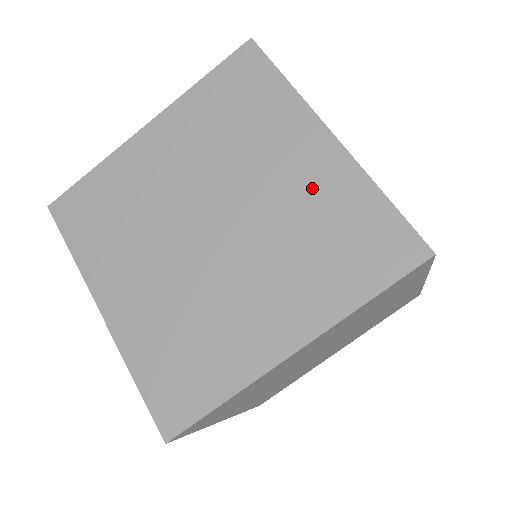
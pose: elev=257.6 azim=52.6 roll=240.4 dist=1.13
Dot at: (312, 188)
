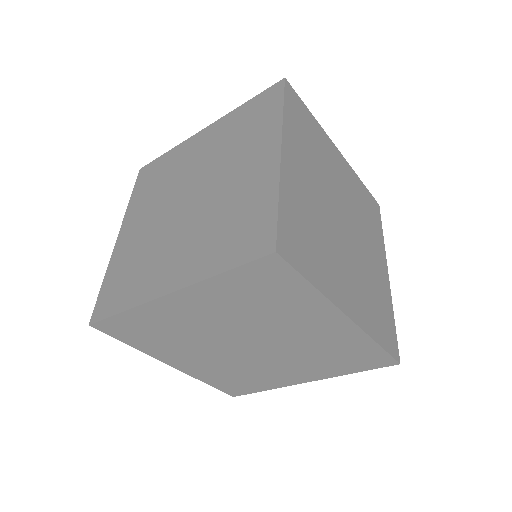
Dot at: (327, 338)
